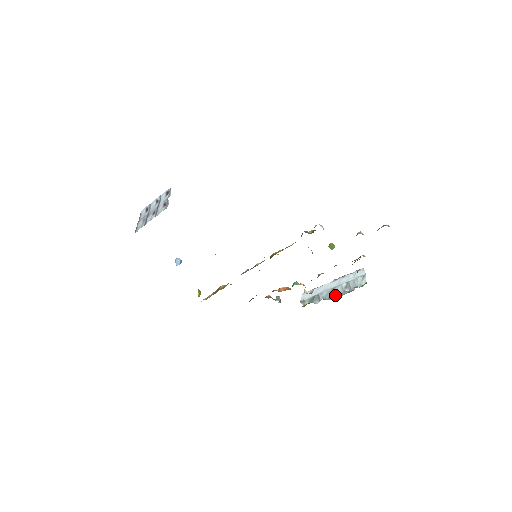
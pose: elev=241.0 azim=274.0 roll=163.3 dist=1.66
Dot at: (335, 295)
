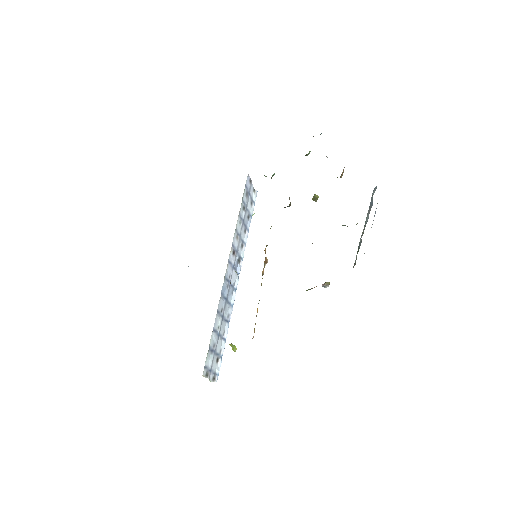
Dot at: (367, 221)
